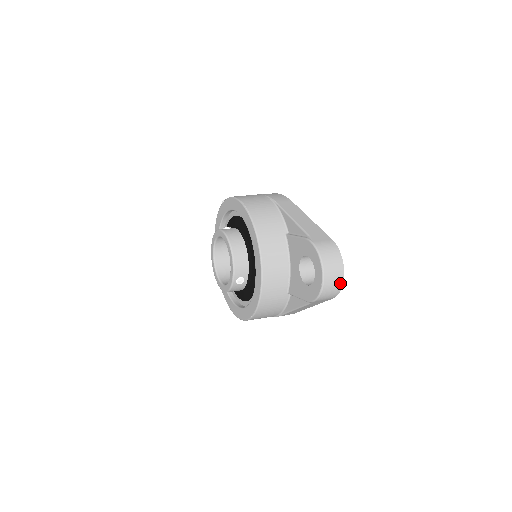
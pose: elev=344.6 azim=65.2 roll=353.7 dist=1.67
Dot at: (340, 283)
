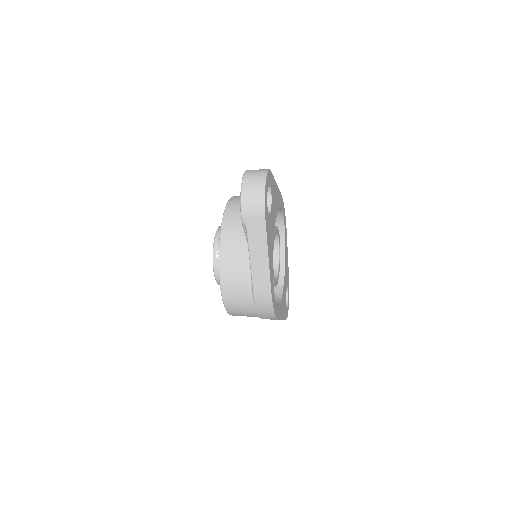
Dot at: (261, 190)
